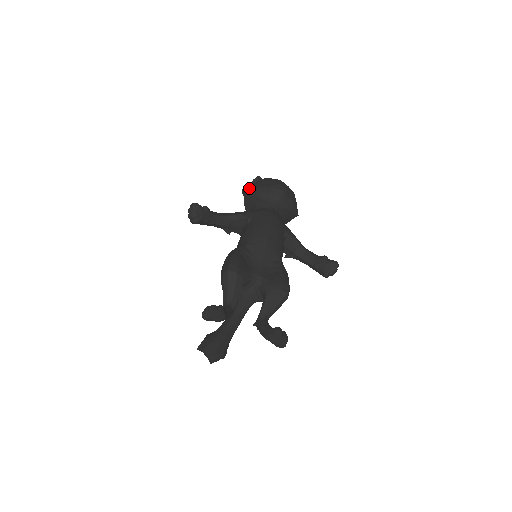
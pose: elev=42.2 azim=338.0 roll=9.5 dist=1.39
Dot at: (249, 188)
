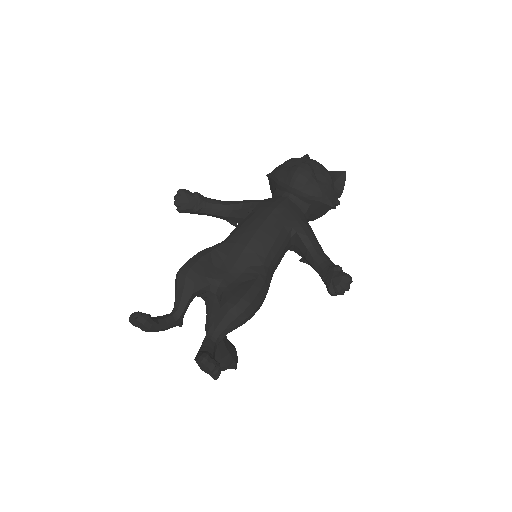
Dot at: (273, 170)
